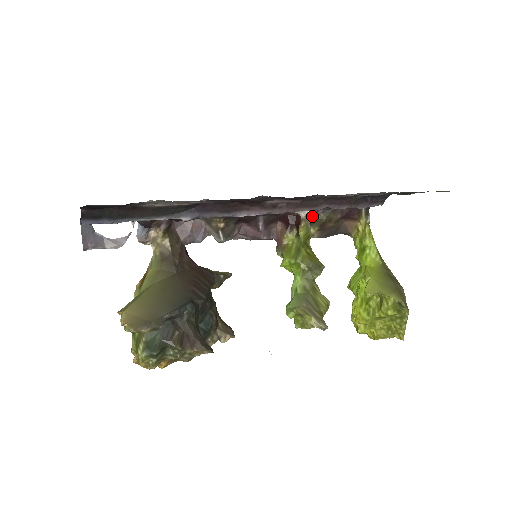
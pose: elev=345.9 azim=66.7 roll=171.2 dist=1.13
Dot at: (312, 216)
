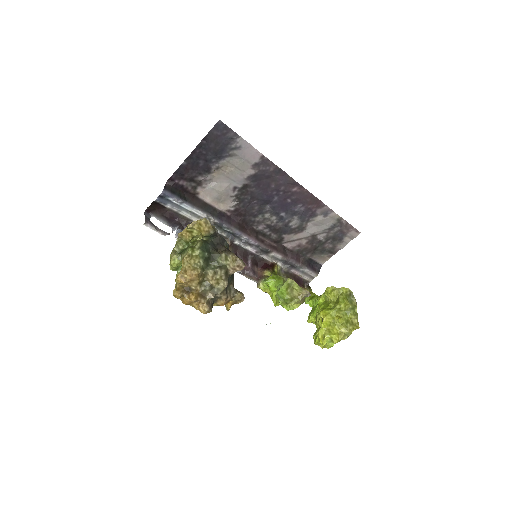
Dot at: (279, 270)
